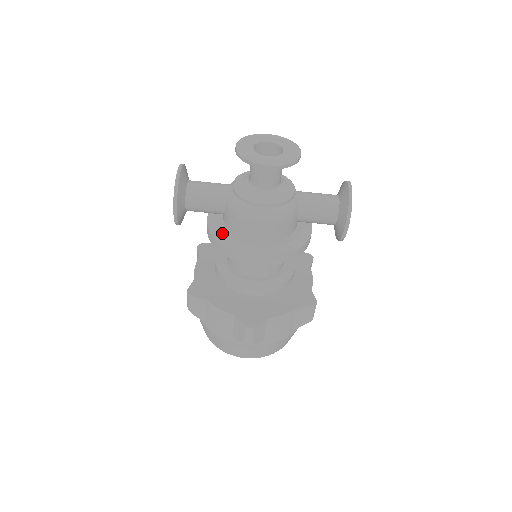
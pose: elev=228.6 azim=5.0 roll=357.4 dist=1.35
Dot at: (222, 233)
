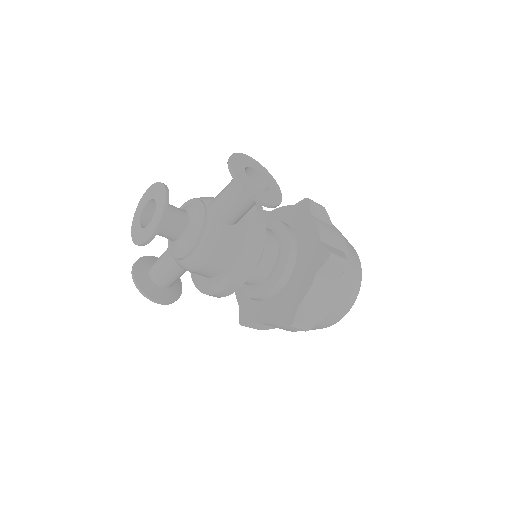
Dot at: (201, 284)
